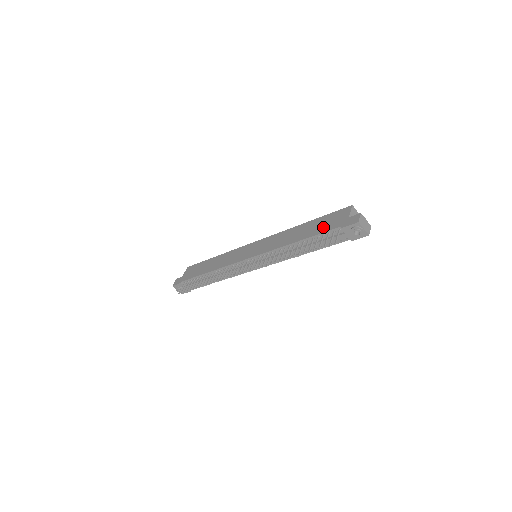
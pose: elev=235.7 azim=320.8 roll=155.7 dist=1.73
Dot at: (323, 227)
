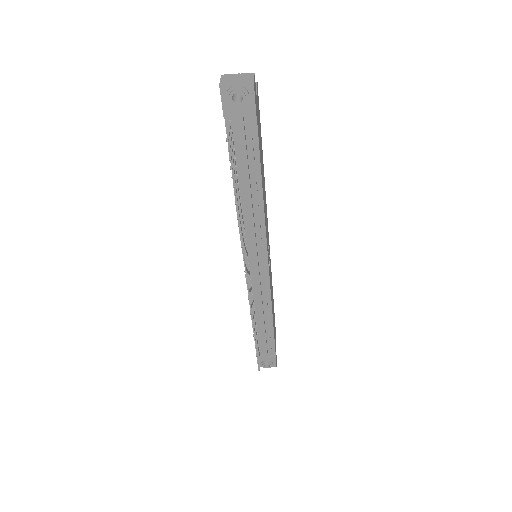
Dot at: occluded
